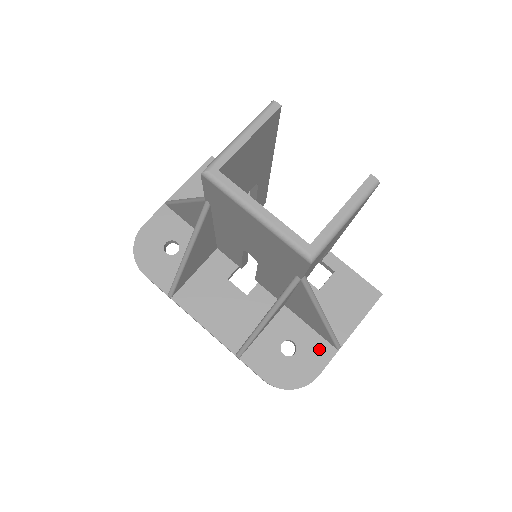
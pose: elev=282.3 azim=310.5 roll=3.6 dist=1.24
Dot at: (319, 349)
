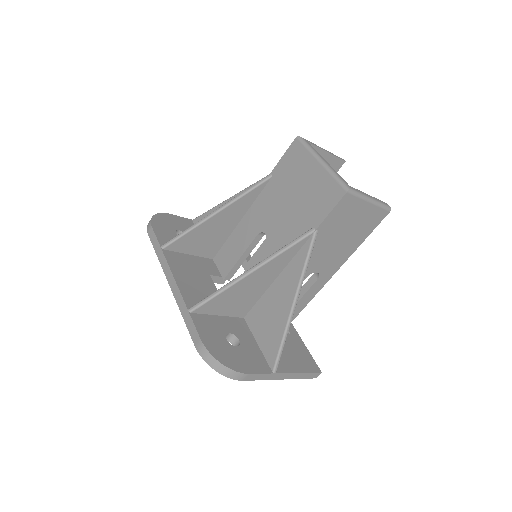
Dot at: (258, 360)
